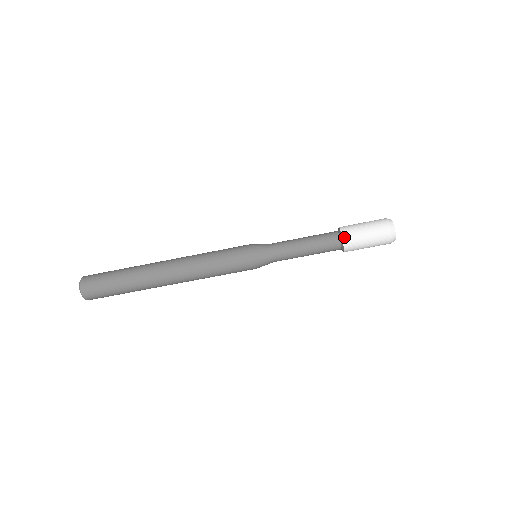
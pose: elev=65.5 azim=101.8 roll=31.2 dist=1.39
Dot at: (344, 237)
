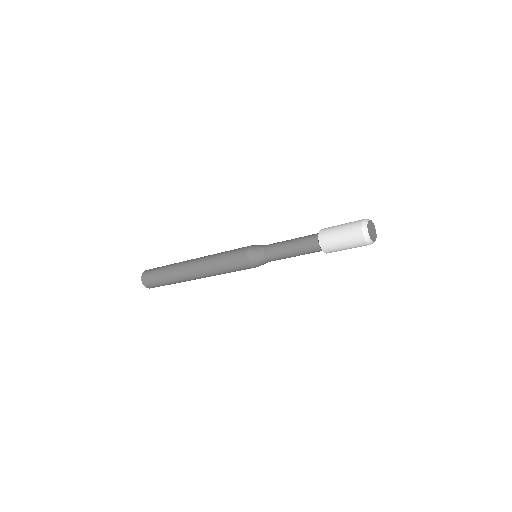
Dot at: (320, 237)
